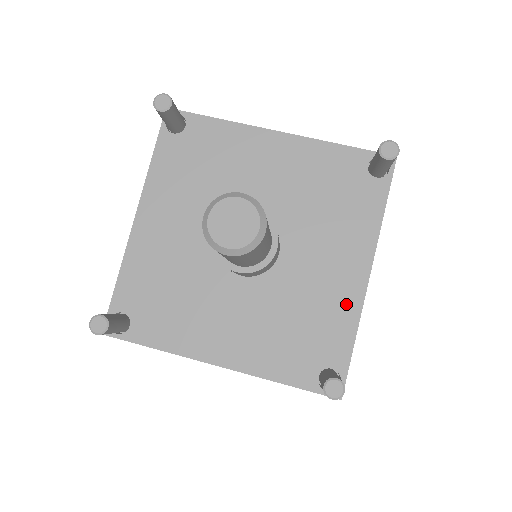
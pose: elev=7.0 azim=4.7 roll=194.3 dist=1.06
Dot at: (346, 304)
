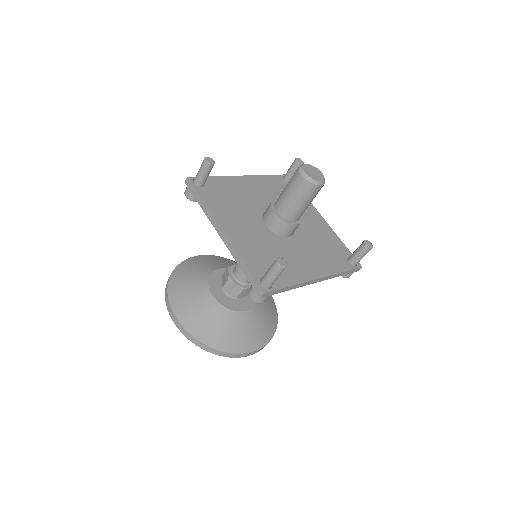
Dot at: (328, 231)
